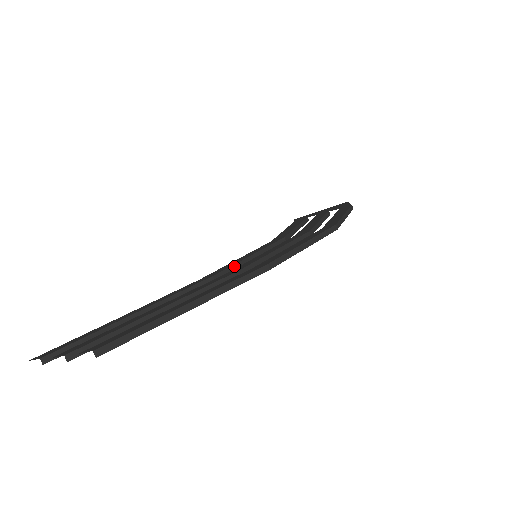
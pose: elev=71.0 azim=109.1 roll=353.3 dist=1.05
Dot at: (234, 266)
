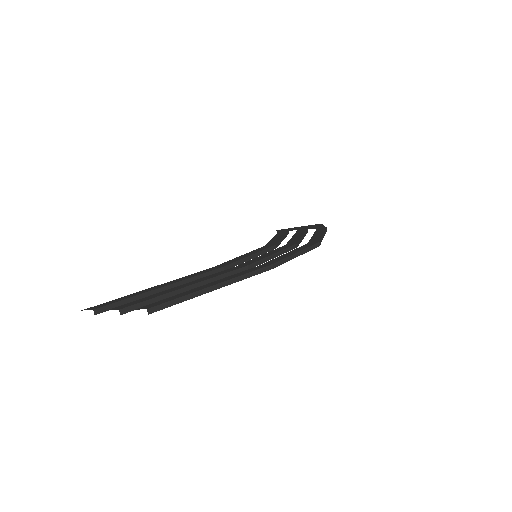
Dot at: (239, 261)
